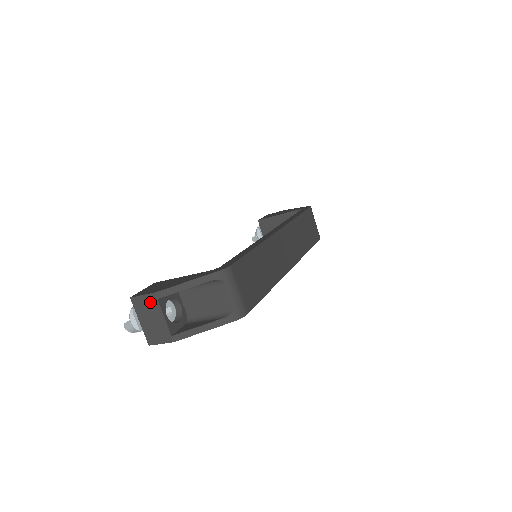
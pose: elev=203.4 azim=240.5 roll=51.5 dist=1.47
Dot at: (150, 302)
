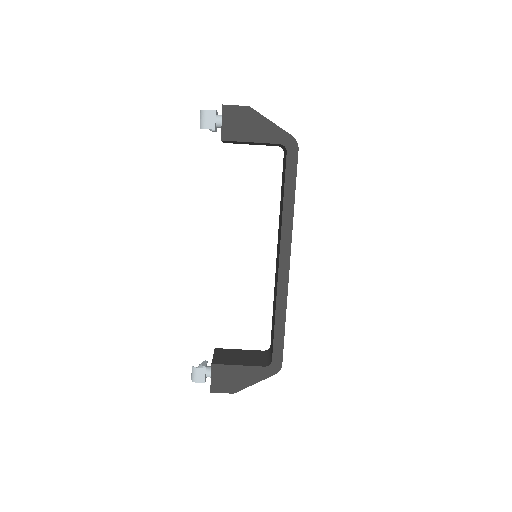
Dot at: occluded
